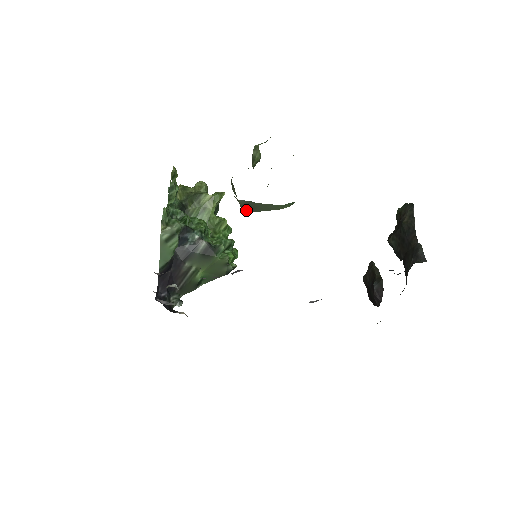
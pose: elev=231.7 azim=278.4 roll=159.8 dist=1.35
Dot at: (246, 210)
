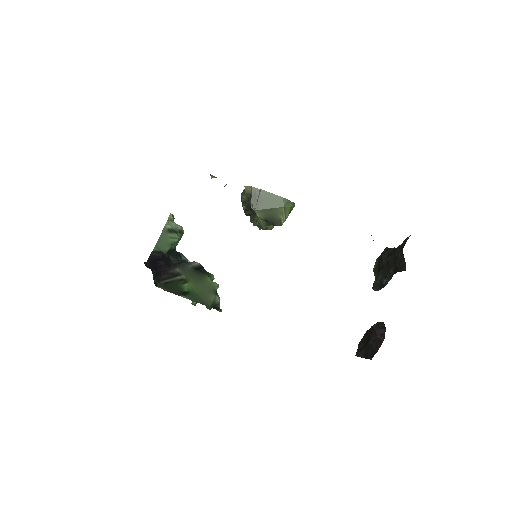
Dot at: (254, 205)
